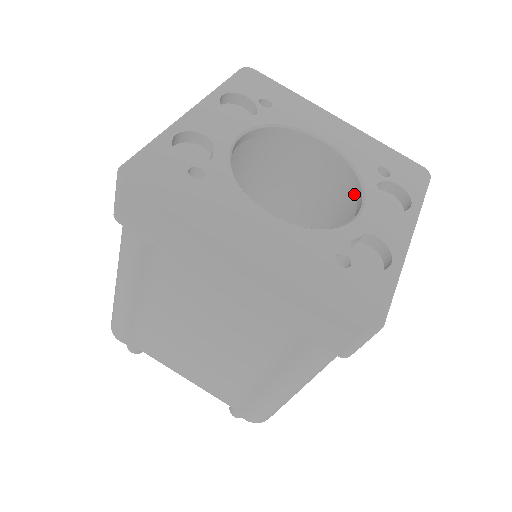
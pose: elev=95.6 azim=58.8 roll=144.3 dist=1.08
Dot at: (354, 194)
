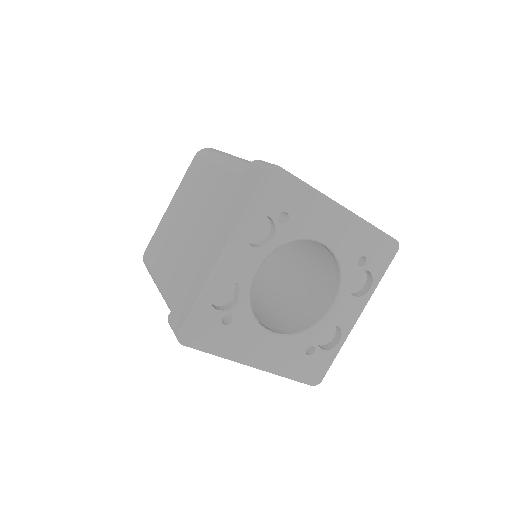
Dot at: occluded
